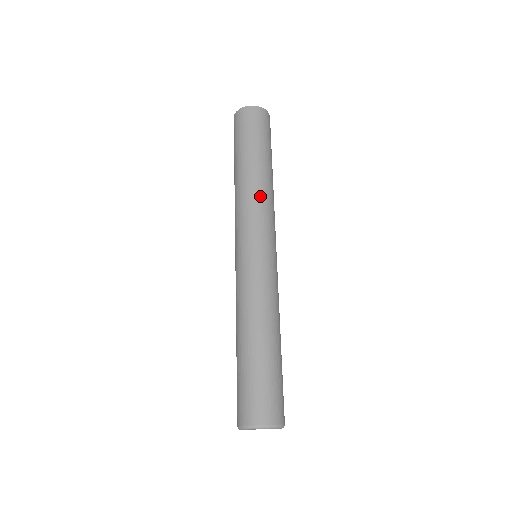
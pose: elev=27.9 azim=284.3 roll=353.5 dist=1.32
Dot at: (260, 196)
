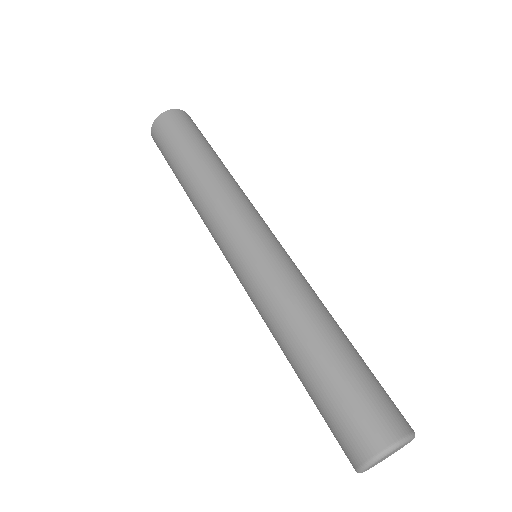
Dot at: (212, 195)
